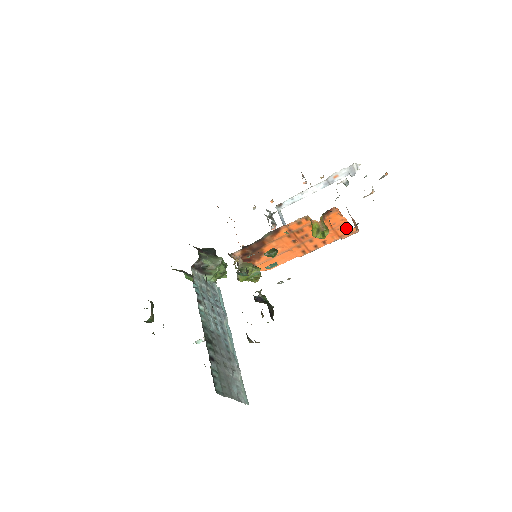
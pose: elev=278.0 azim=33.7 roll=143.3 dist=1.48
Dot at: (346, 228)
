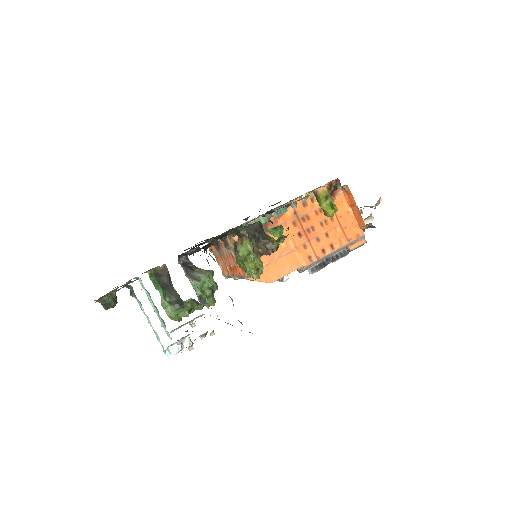
Dot at: (353, 228)
